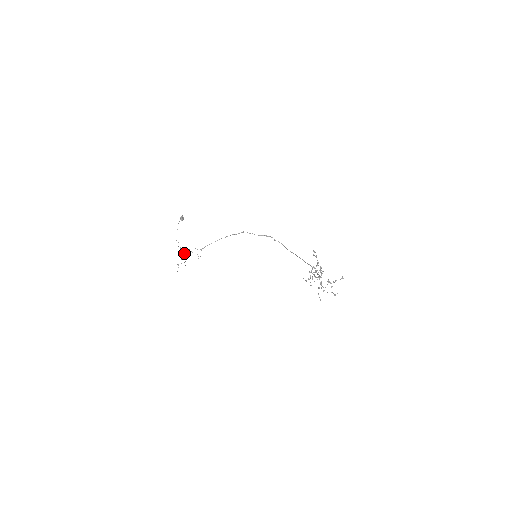
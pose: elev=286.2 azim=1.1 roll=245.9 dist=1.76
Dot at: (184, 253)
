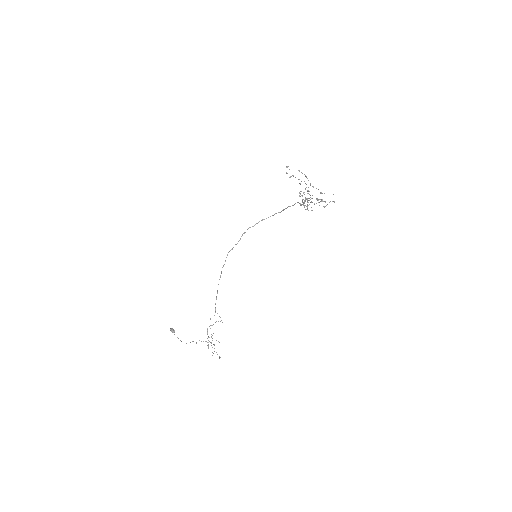
Dot at: occluded
